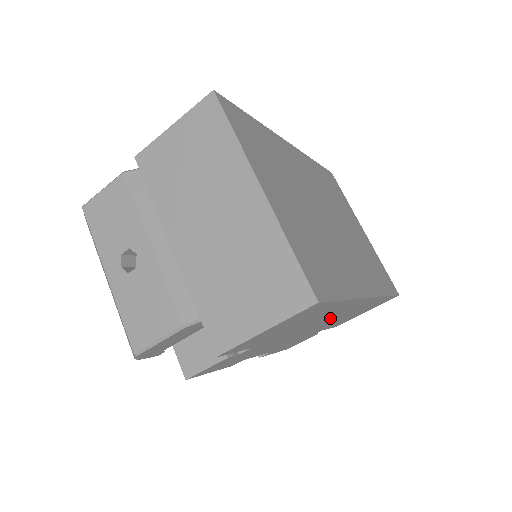
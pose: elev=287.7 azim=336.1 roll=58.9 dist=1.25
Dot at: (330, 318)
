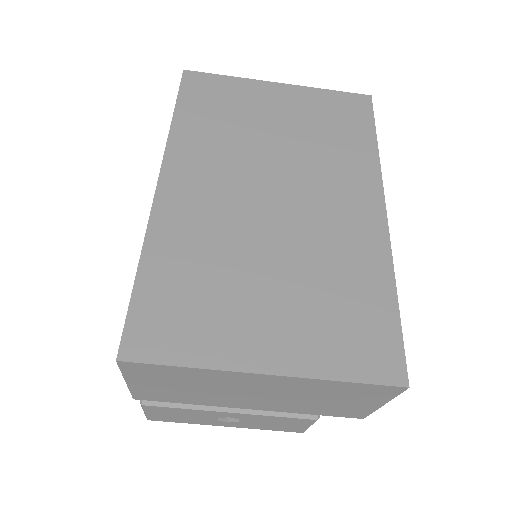
Dot at: occluded
